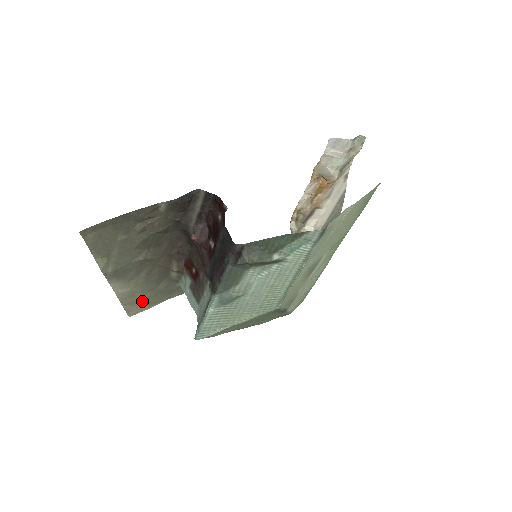
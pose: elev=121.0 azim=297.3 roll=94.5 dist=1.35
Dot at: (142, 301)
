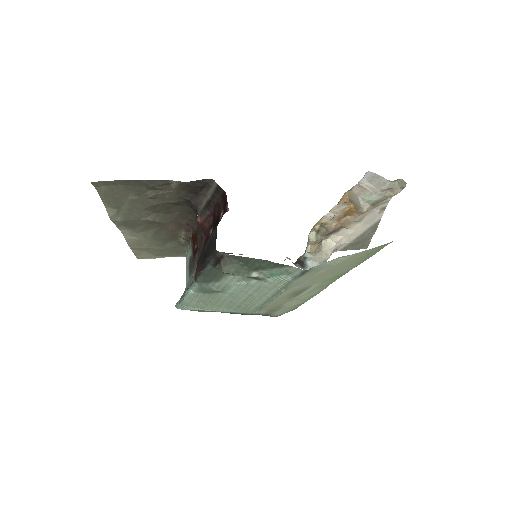
Dot at: (150, 251)
